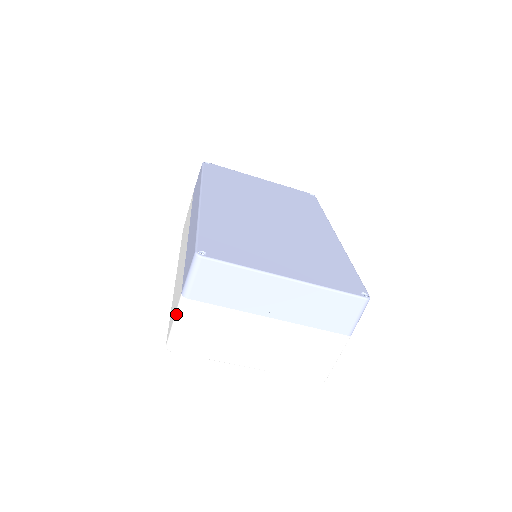
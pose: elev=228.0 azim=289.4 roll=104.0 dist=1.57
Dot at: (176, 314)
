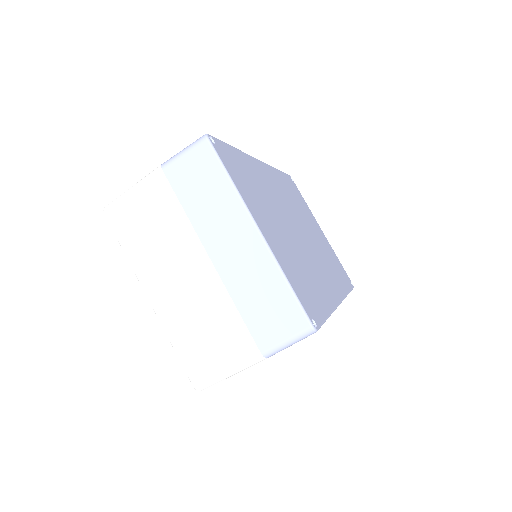
Dot at: (141, 179)
